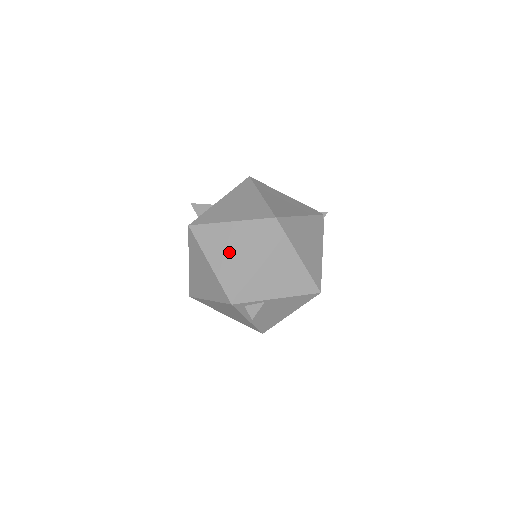
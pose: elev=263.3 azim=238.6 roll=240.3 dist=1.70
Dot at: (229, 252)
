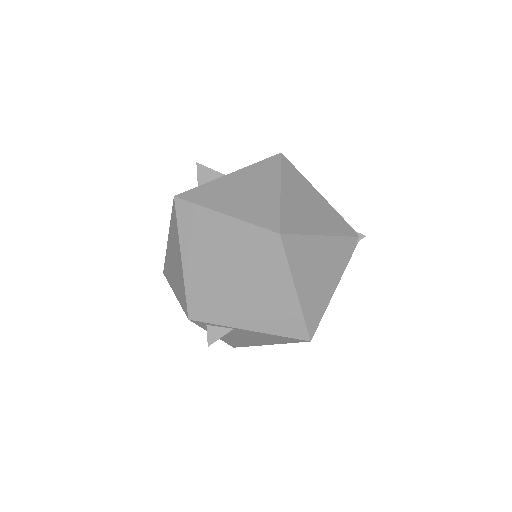
Dot at: (208, 253)
